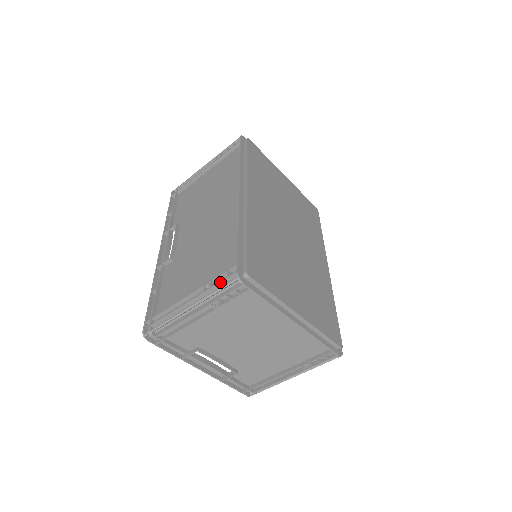
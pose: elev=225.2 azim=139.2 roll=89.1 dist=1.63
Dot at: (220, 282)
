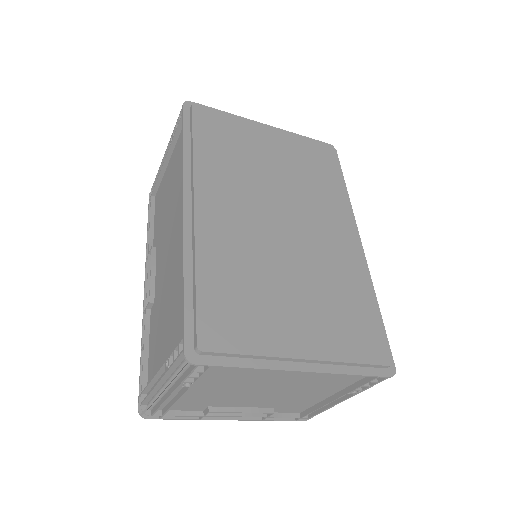
Dot at: (174, 362)
